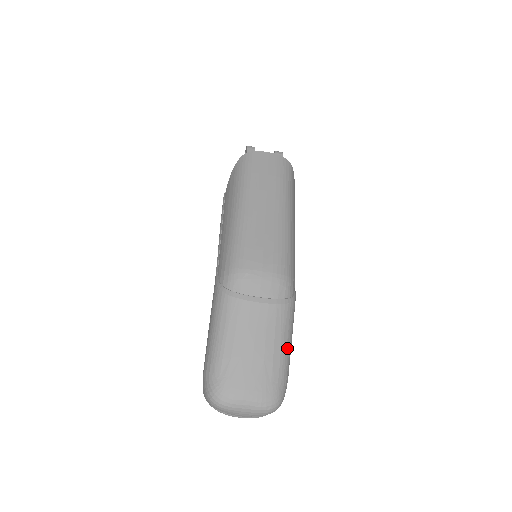
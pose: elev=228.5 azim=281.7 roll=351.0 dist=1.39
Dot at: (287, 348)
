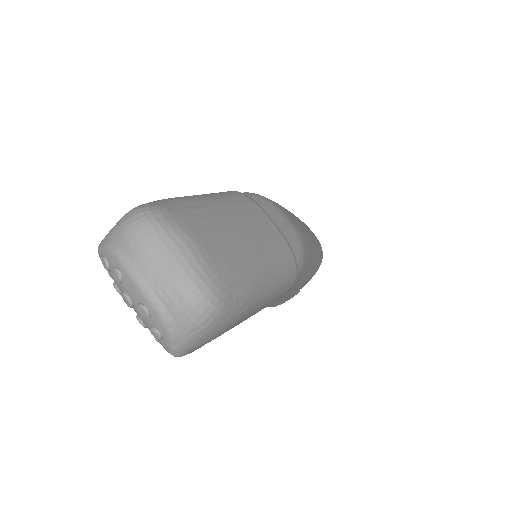
Dot at: (267, 283)
